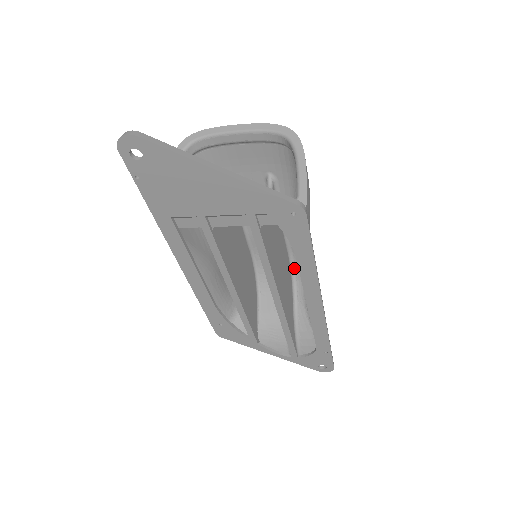
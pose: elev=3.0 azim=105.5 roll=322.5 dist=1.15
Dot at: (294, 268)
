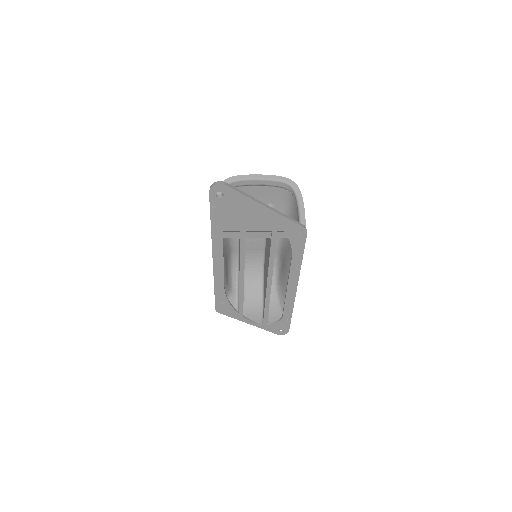
Dot at: occluded
